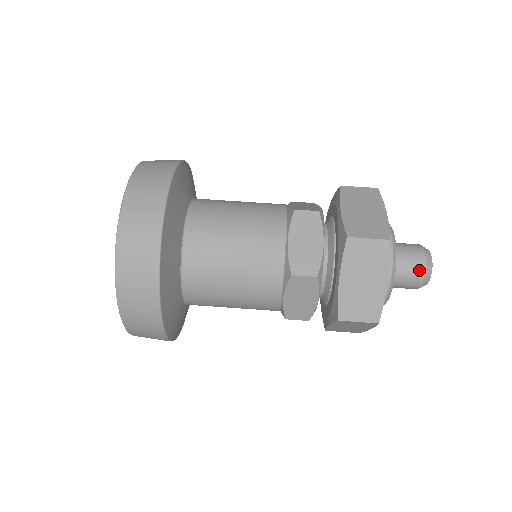
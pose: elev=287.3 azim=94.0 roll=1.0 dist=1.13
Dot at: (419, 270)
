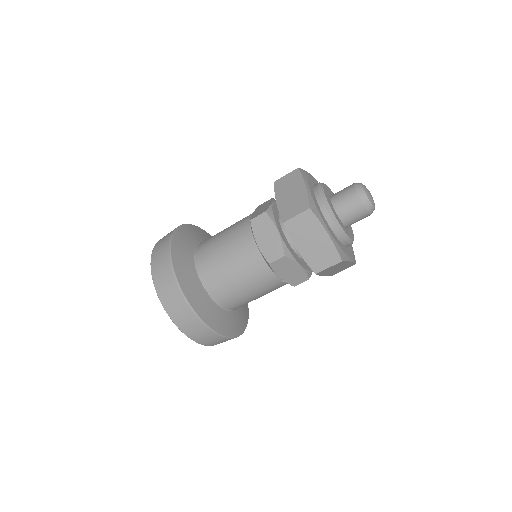
Dot at: (365, 217)
